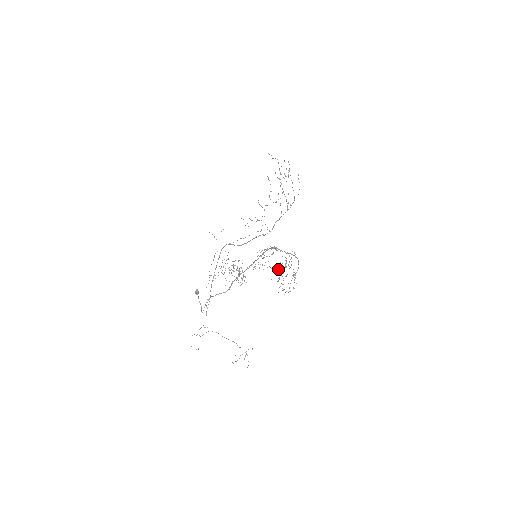
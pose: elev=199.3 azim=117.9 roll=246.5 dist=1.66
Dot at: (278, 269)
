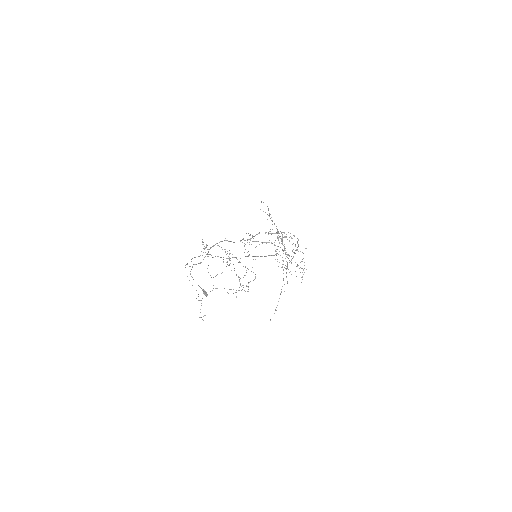
Dot at: occluded
